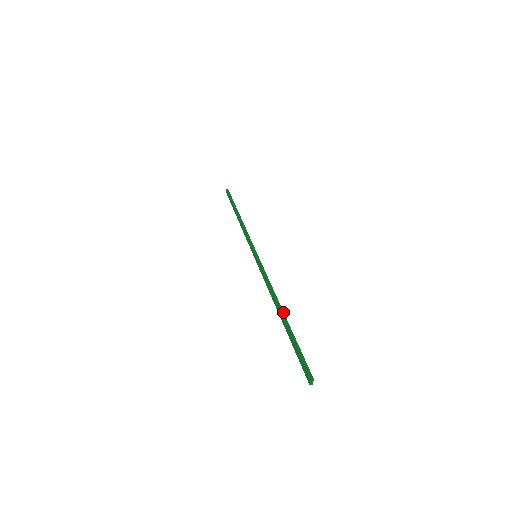
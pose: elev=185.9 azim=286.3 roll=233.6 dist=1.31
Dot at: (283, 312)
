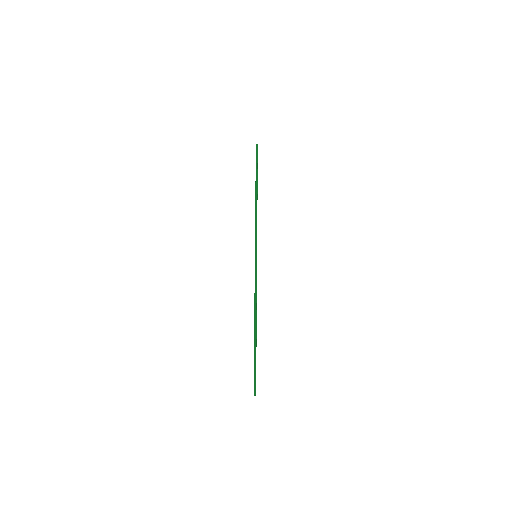
Dot at: (256, 329)
